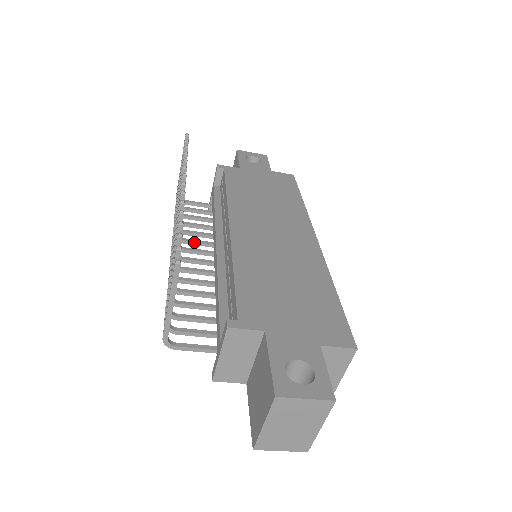
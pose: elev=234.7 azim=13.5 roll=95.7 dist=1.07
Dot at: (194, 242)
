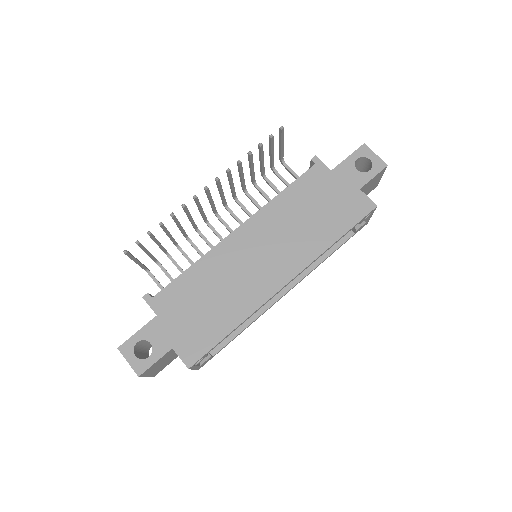
Dot at: (244, 210)
